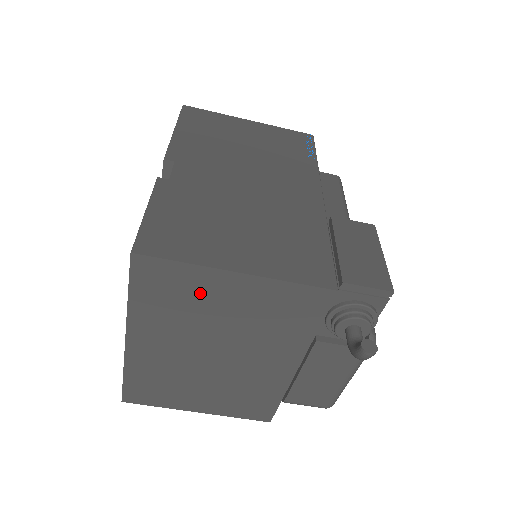
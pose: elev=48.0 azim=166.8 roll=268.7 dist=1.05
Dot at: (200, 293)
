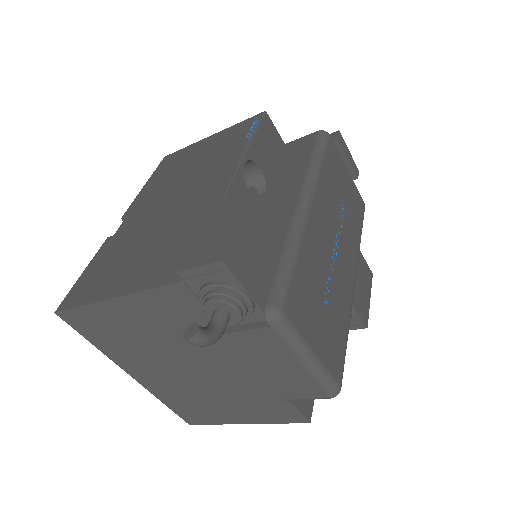
Dot at: (116, 324)
